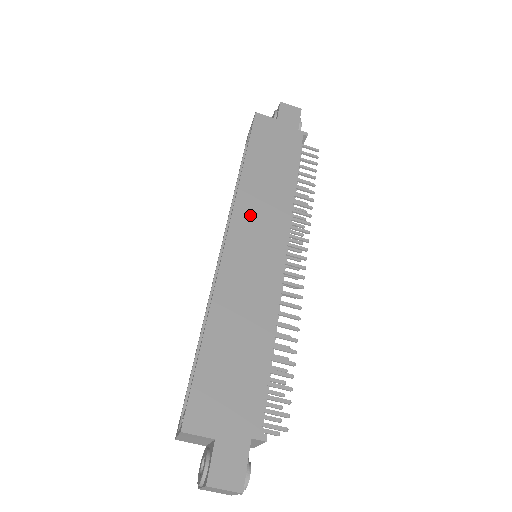
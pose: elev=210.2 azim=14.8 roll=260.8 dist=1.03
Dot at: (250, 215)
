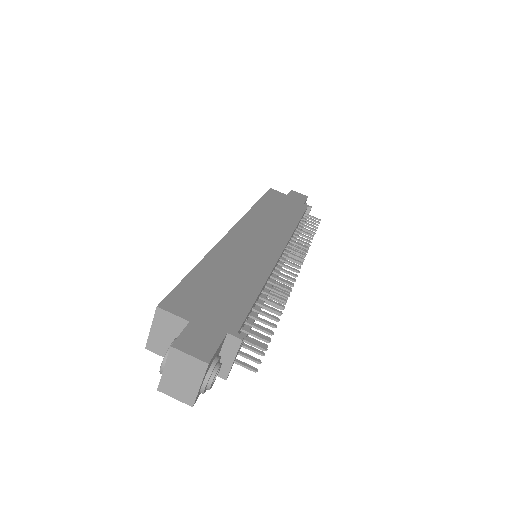
Dot at: (255, 225)
